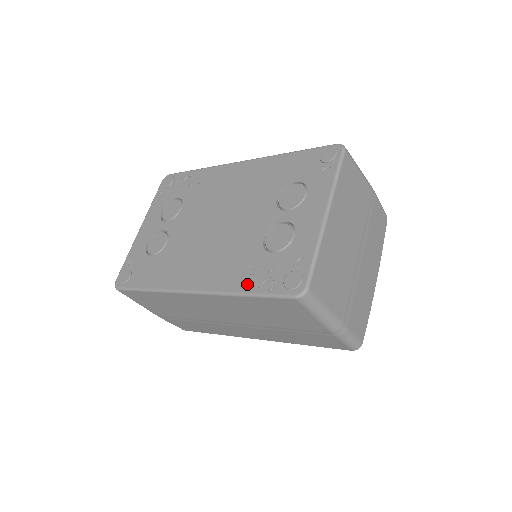
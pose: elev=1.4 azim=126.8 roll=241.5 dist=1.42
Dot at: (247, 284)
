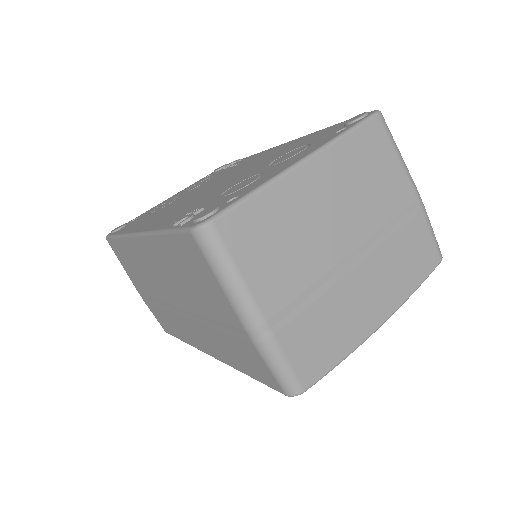
Dot at: (173, 222)
